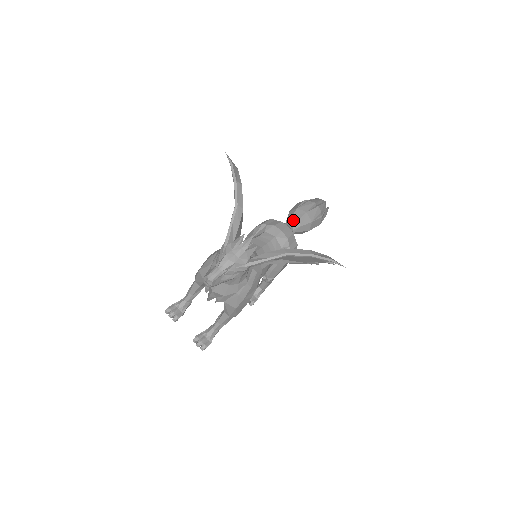
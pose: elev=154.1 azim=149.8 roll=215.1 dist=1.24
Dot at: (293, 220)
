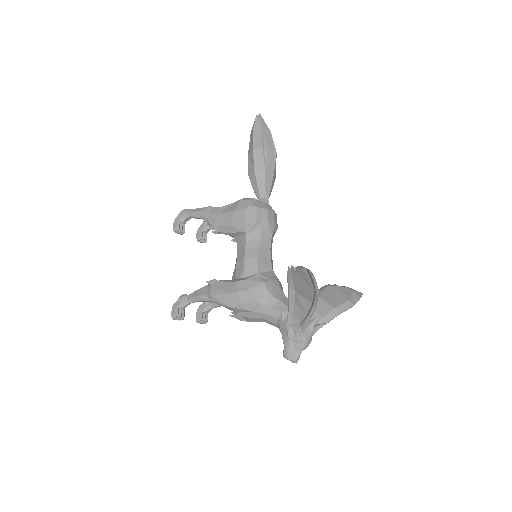
Dot at: (267, 191)
